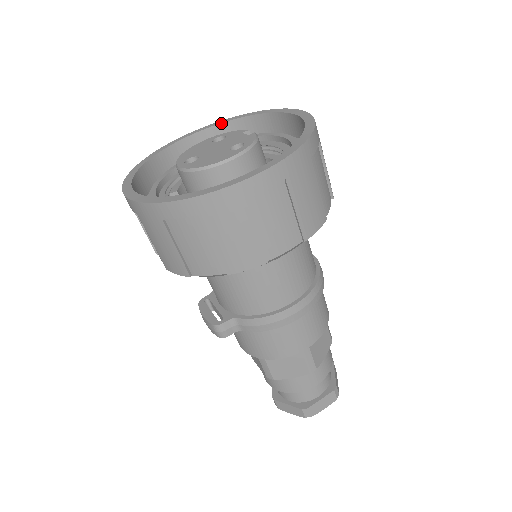
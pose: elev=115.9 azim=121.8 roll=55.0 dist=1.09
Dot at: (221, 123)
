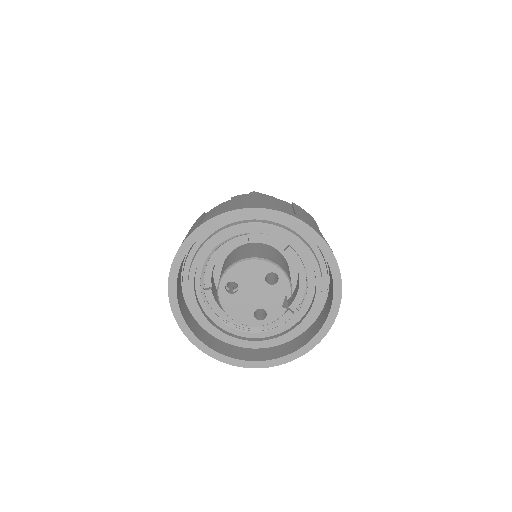
Dot at: (310, 237)
